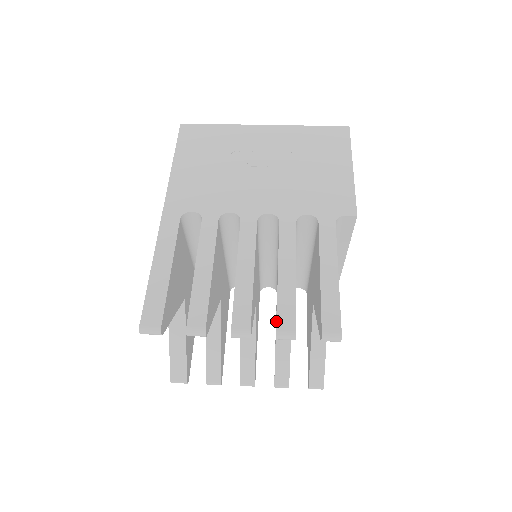
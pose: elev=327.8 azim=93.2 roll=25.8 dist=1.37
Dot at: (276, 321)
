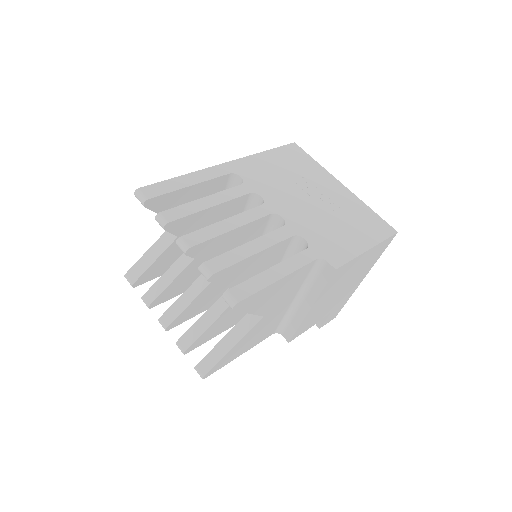
Dot at: (210, 259)
